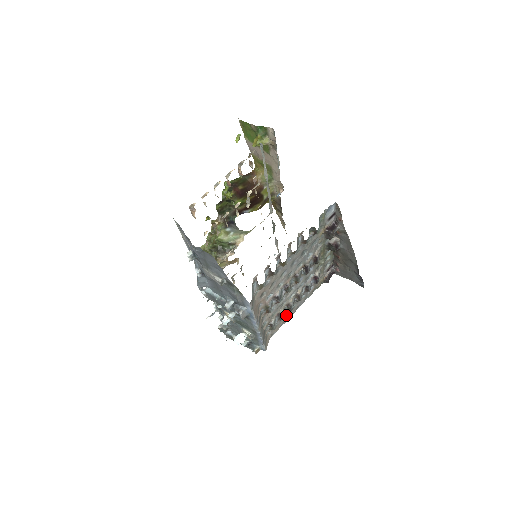
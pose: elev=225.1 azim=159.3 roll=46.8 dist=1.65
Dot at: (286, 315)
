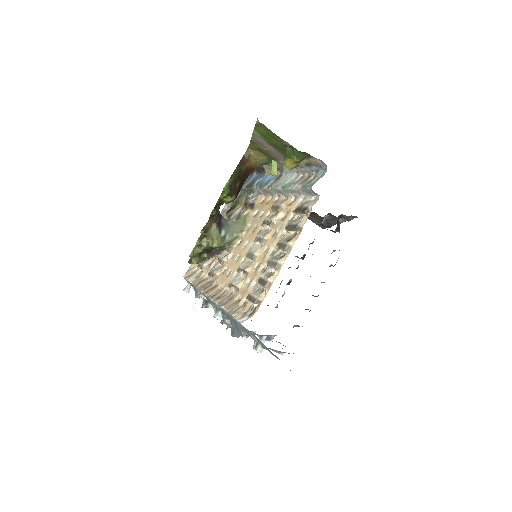
Dot at: occluded
